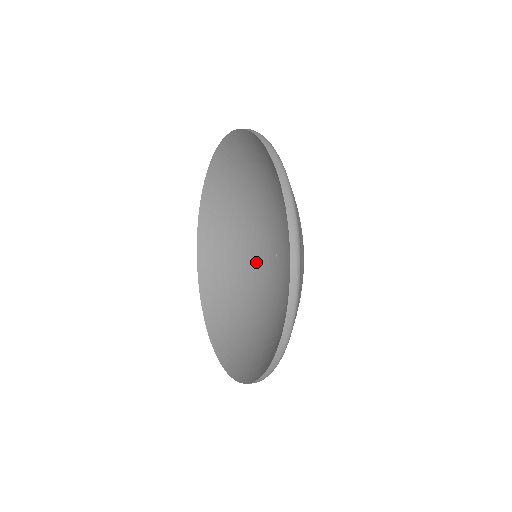
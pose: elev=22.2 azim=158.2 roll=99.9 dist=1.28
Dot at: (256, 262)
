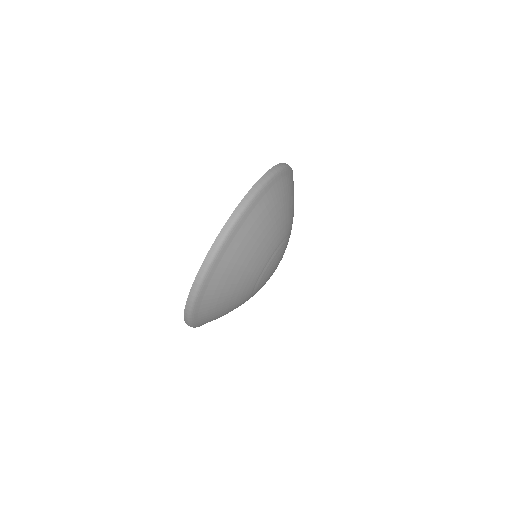
Dot at: occluded
